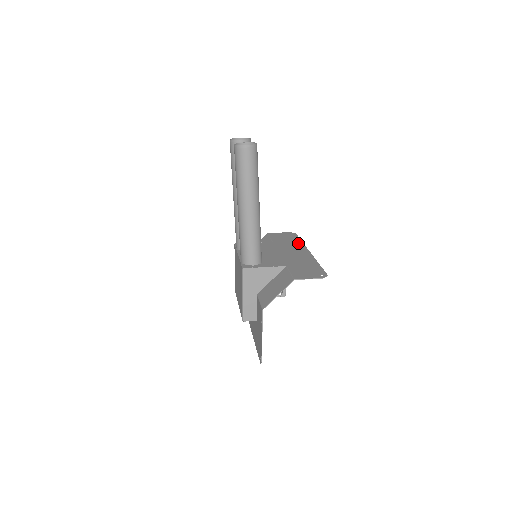
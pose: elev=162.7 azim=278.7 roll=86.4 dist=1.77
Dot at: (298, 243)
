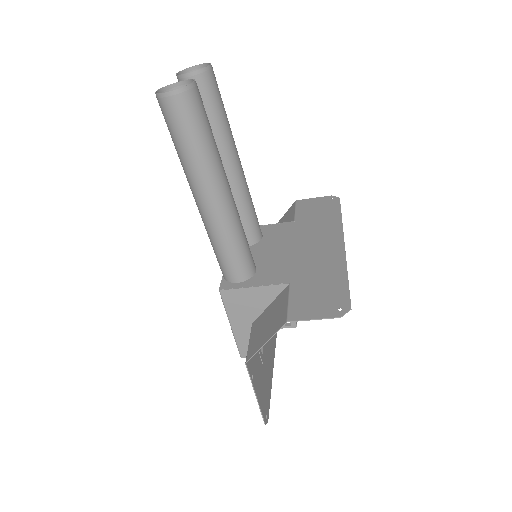
Dot at: (333, 222)
